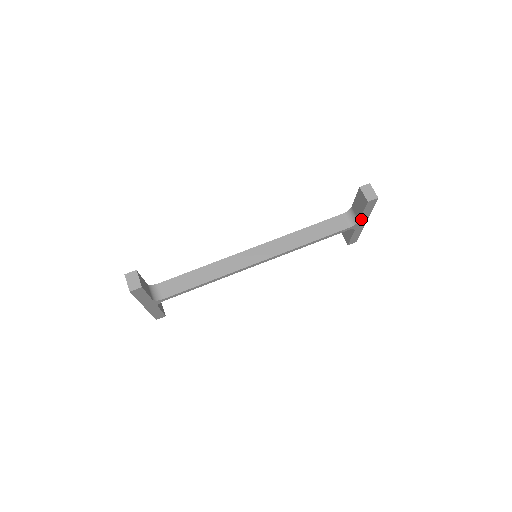
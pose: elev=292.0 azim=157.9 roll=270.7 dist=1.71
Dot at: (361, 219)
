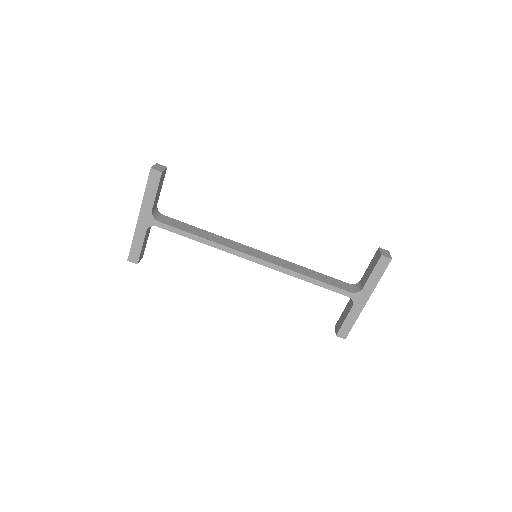
Dot at: (365, 288)
